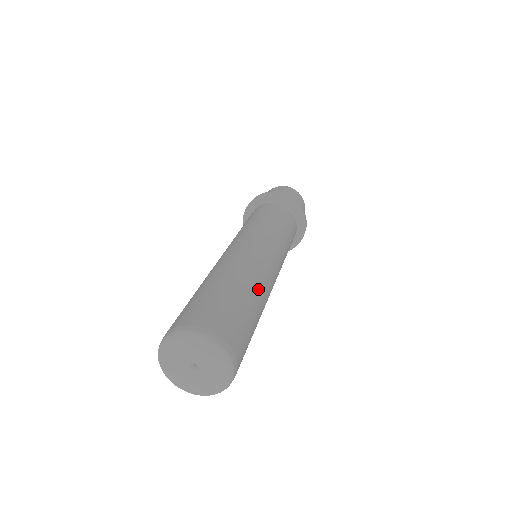
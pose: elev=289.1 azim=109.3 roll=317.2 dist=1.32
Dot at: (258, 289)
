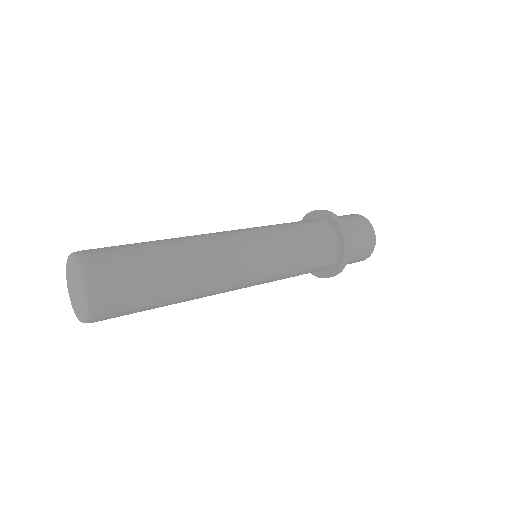
Dot at: (191, 286)
